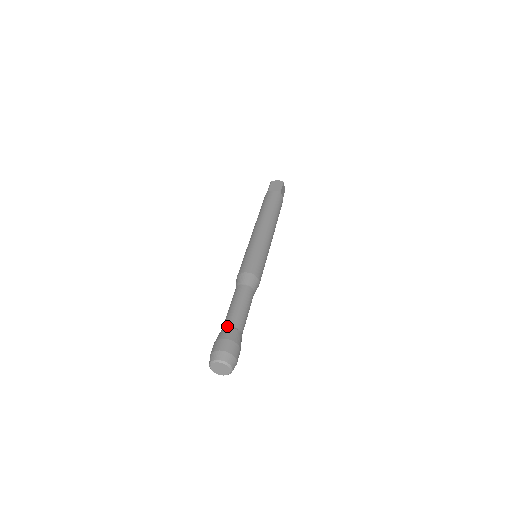
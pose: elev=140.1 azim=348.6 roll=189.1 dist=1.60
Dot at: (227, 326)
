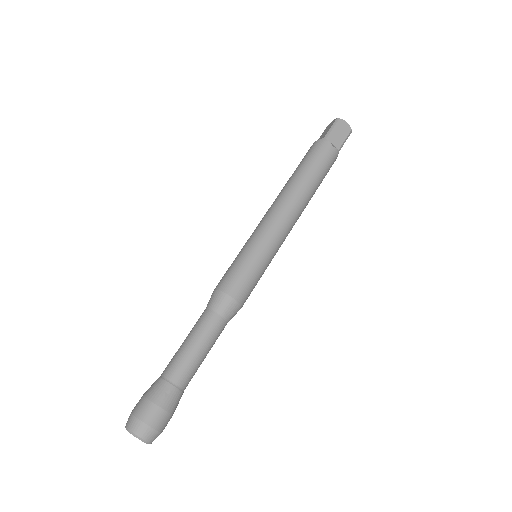
Dot at: occluded
